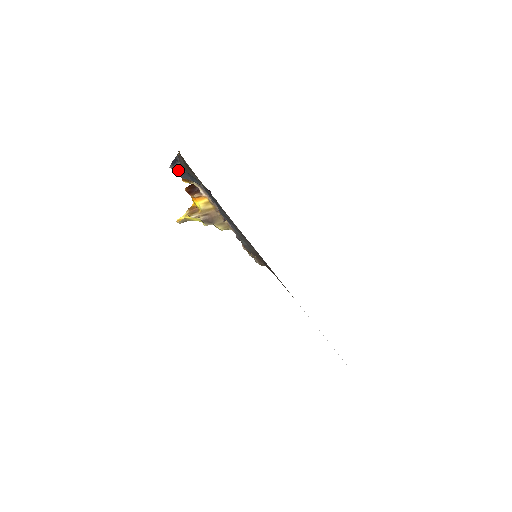
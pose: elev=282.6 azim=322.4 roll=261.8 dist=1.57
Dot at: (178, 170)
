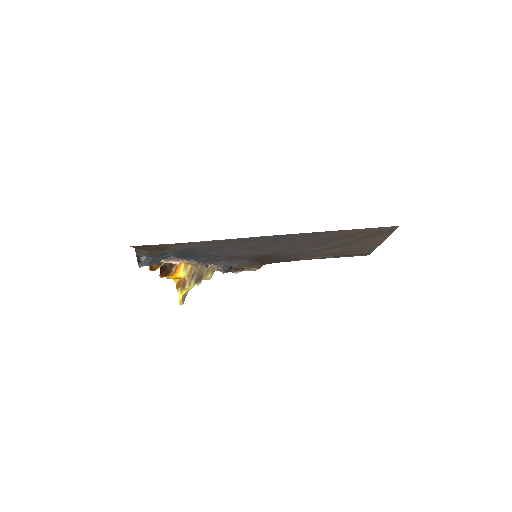
Dot at: (148, 261)
